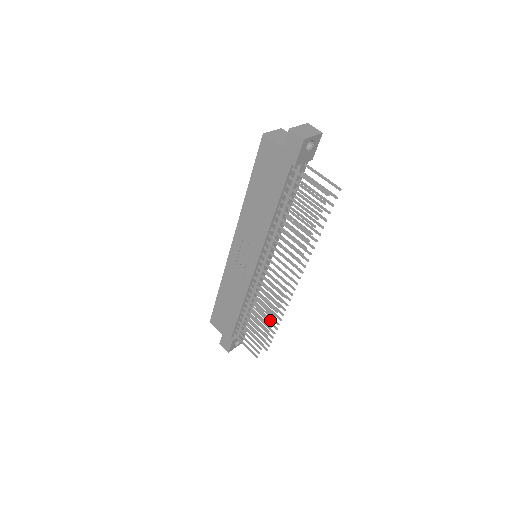
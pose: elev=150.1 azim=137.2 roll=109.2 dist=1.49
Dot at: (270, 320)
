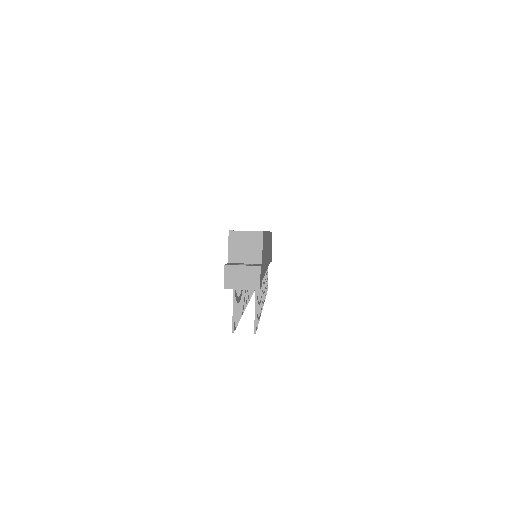
Dot at: occluded
